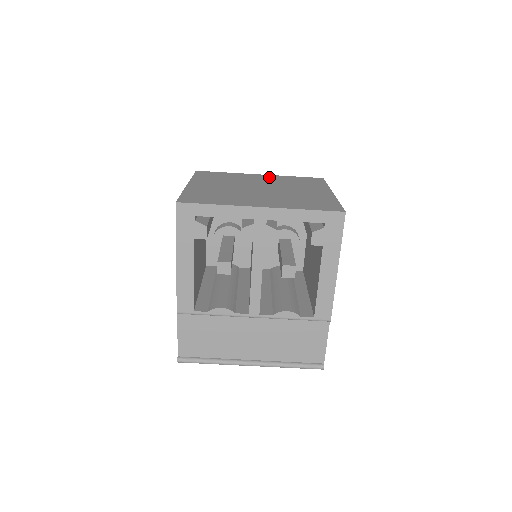
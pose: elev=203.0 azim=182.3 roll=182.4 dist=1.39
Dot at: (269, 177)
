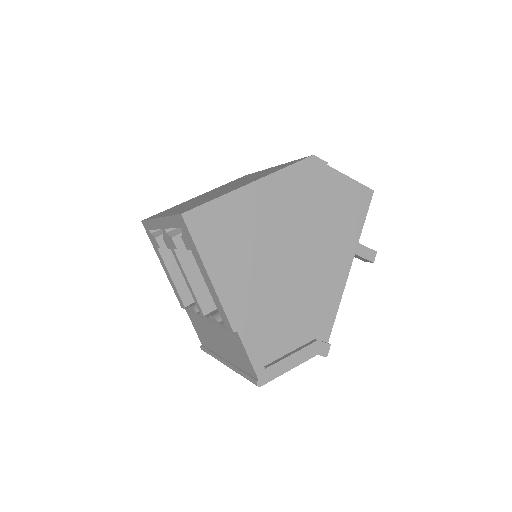
Dot at: (269, 169)
